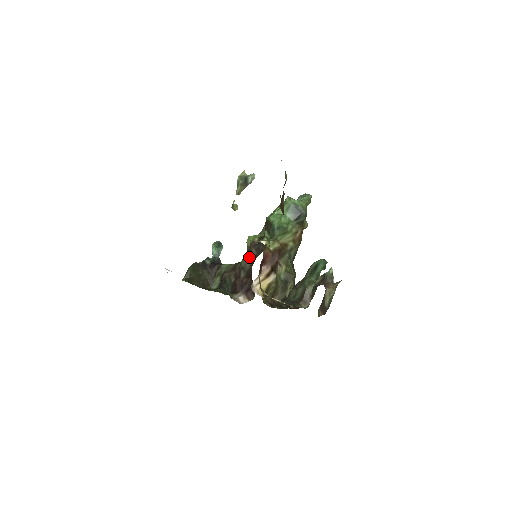
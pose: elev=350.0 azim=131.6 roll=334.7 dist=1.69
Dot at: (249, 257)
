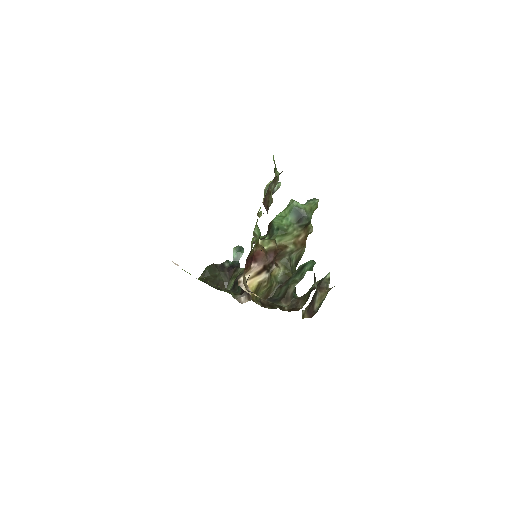
Dot at: occluded
